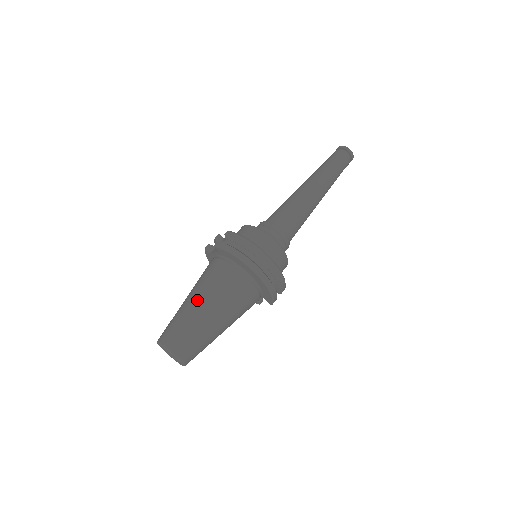
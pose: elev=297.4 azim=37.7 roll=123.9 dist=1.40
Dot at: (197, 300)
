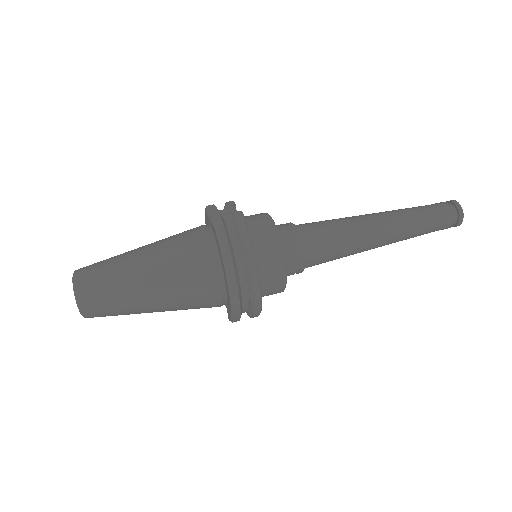
Dot at: (146, 263)
